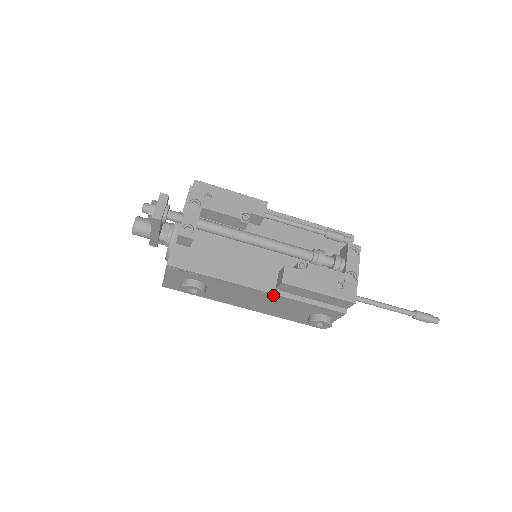
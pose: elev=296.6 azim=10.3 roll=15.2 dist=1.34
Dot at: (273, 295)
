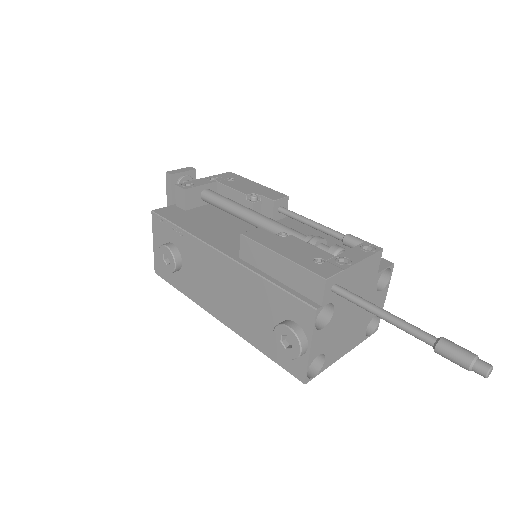
Dot at: (234, 265)
